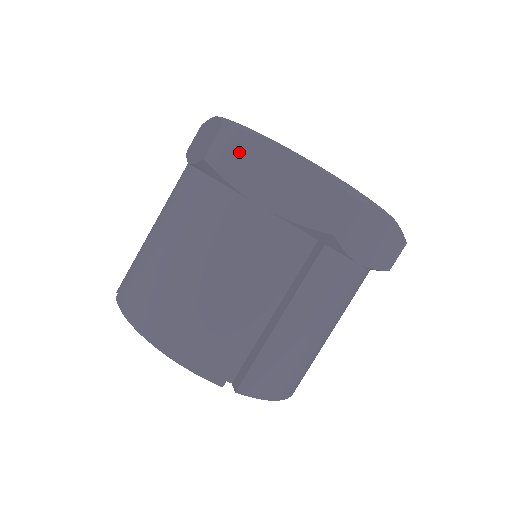
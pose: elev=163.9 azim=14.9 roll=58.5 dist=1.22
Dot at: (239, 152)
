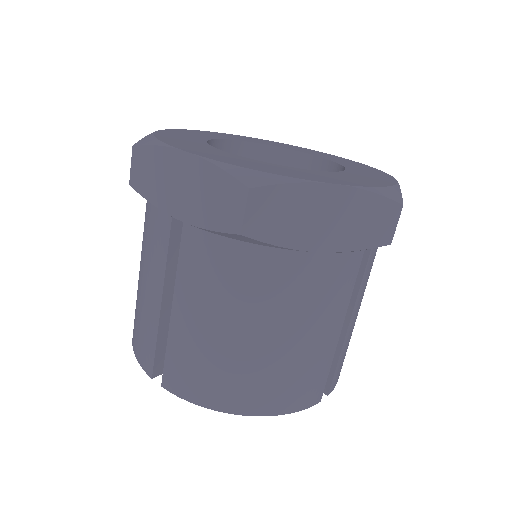
Dot at: (279, 210)
